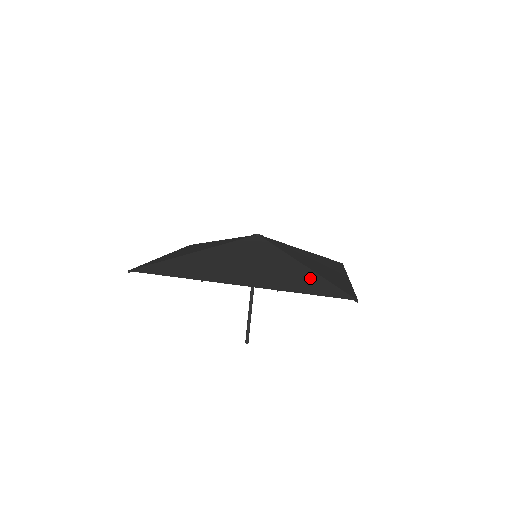
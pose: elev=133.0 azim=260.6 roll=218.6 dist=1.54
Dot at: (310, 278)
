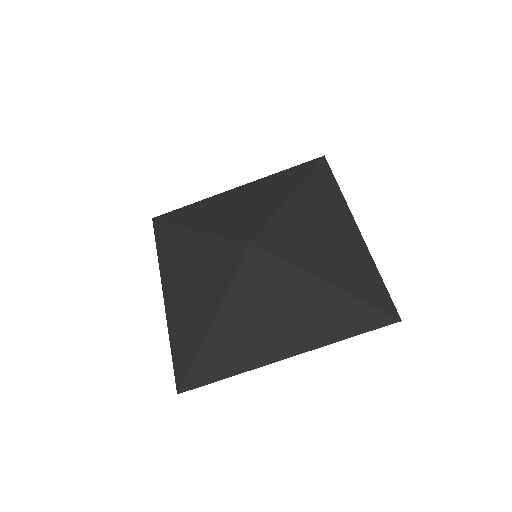
Dot at: (343, 306)
